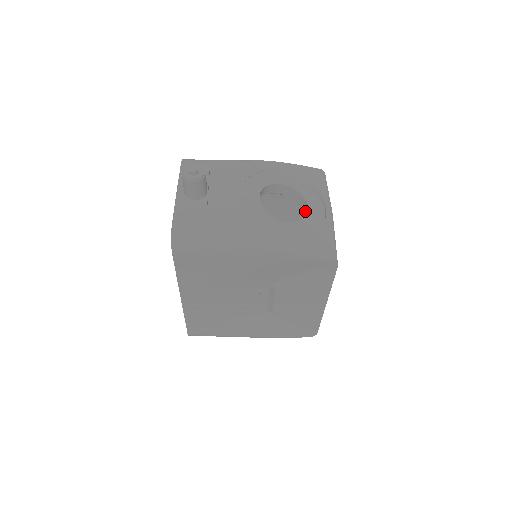
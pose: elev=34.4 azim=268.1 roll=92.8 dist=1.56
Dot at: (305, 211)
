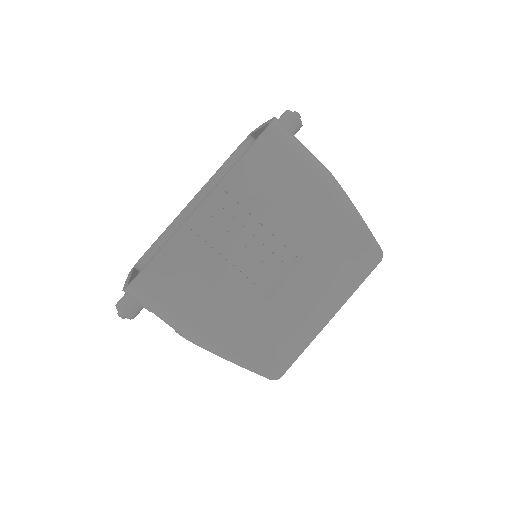
Dot at: occluded
